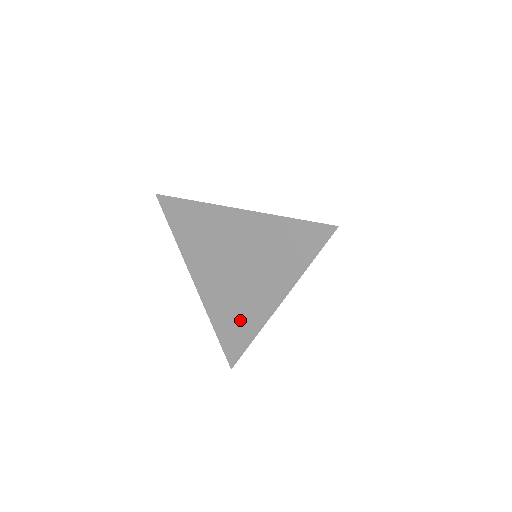
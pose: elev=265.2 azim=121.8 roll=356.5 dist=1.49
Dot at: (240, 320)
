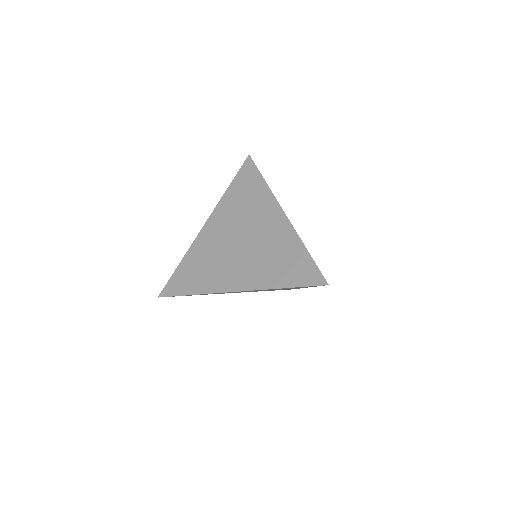
Dot at: (284, 254)
